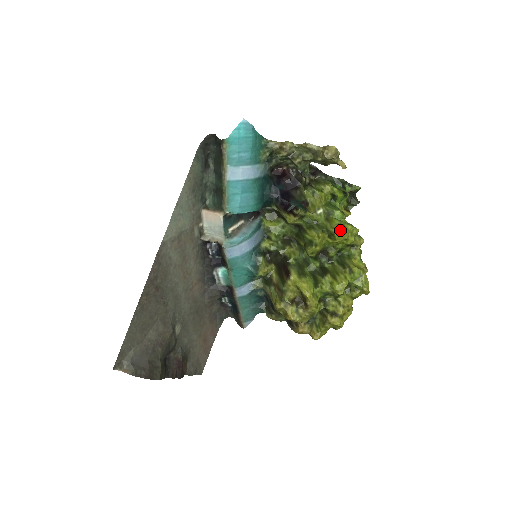
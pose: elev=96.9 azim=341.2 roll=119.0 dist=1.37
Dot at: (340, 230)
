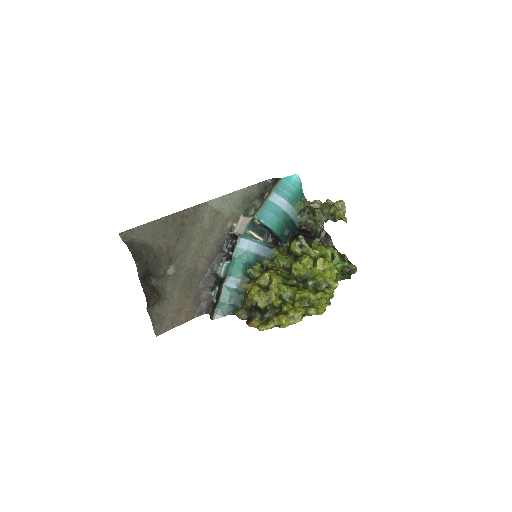
Dot at: (323, 259)
